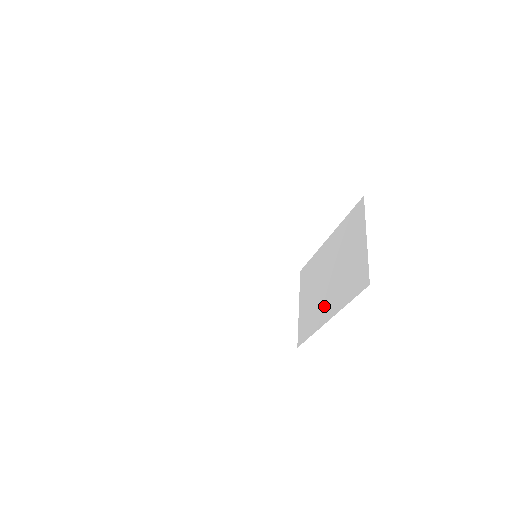
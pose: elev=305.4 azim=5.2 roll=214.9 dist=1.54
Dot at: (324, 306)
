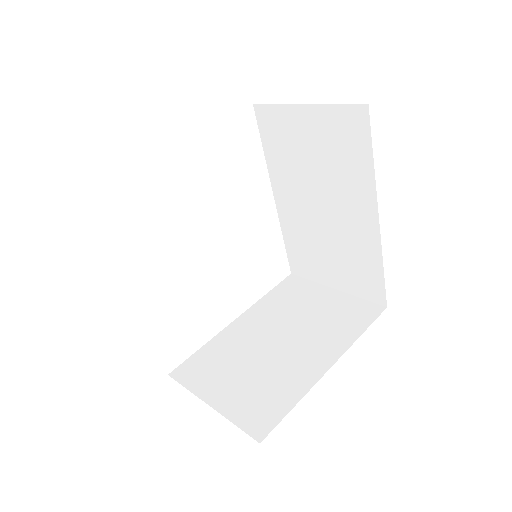
Dot at: (301, 363)
